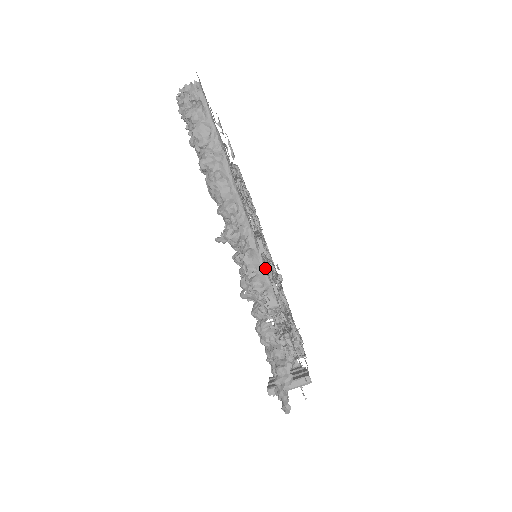
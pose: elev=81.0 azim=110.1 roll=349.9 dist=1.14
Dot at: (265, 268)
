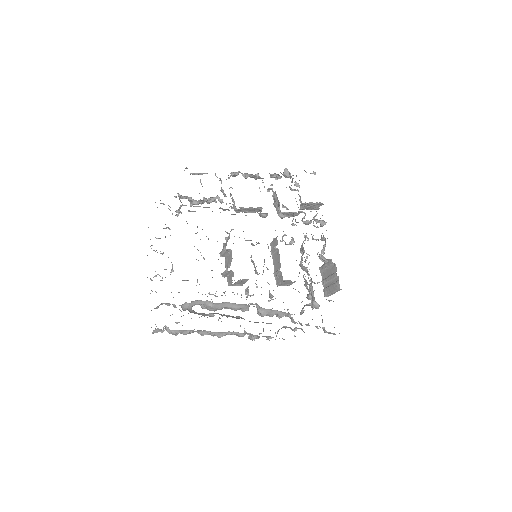
Dot at: (278, 311)
